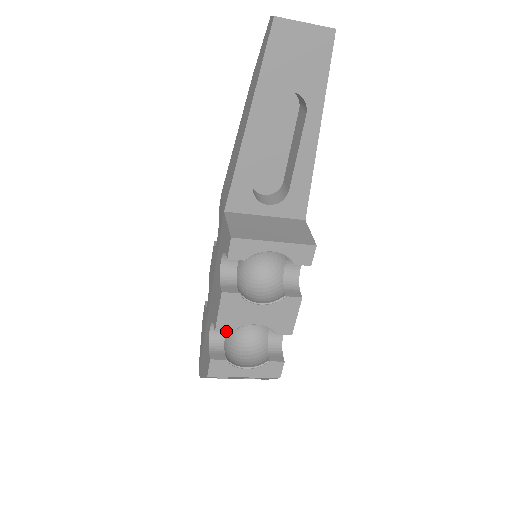
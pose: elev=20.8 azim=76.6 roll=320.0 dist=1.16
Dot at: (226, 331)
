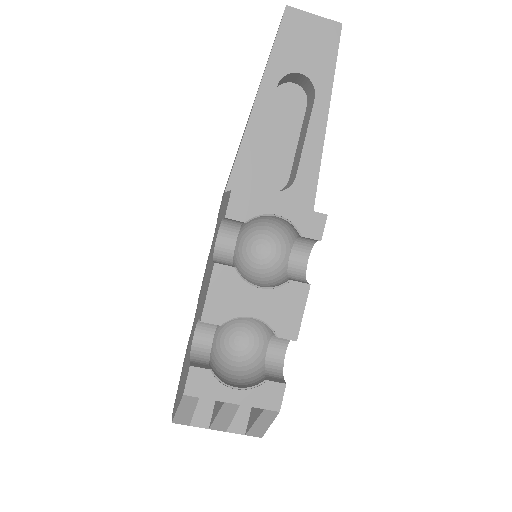
Dot at: (214, 322)
